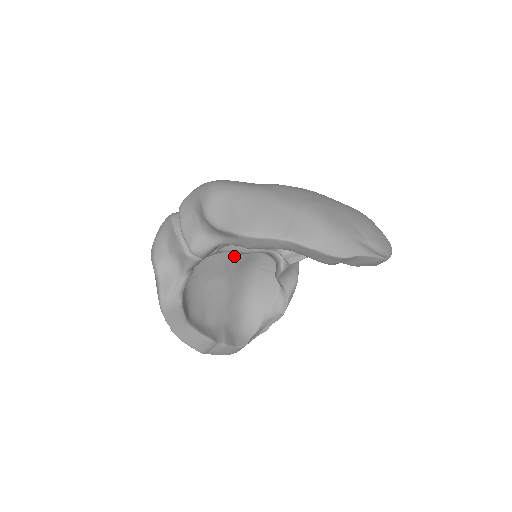
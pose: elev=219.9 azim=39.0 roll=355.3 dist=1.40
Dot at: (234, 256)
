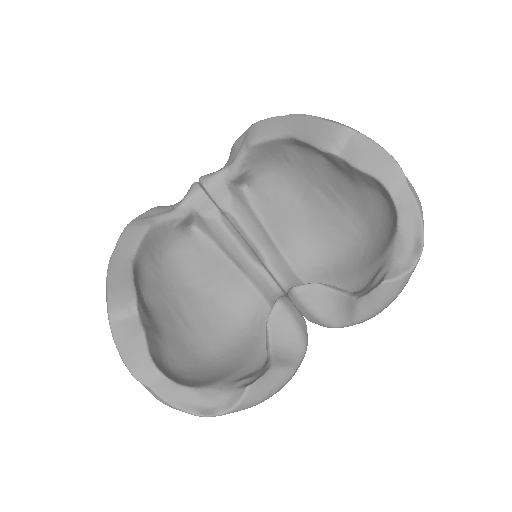
Dot at: (233, 277)
